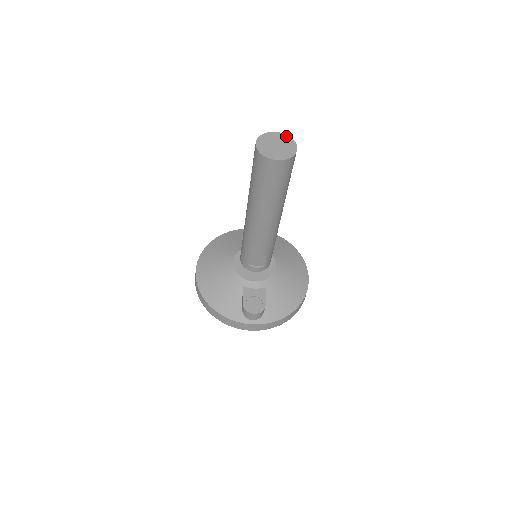
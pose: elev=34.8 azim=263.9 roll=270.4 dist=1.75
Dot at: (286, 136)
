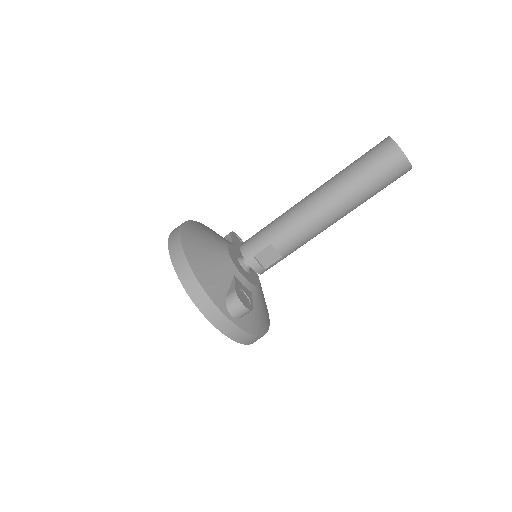
Dot at: occluded
